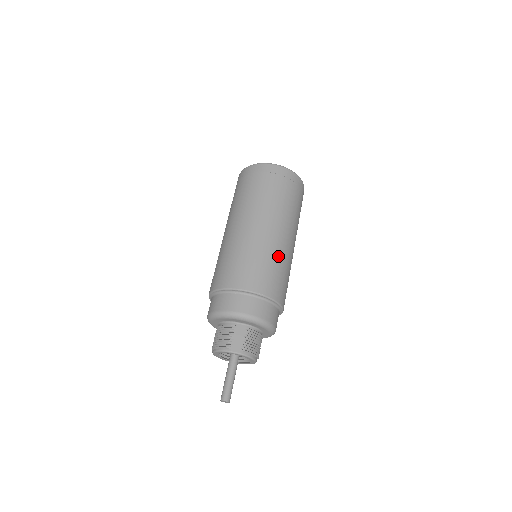
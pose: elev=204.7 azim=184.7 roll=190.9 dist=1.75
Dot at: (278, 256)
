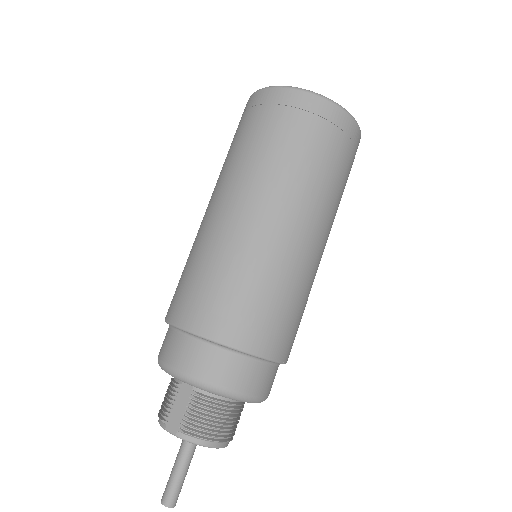
Dot at: (254, 263)
